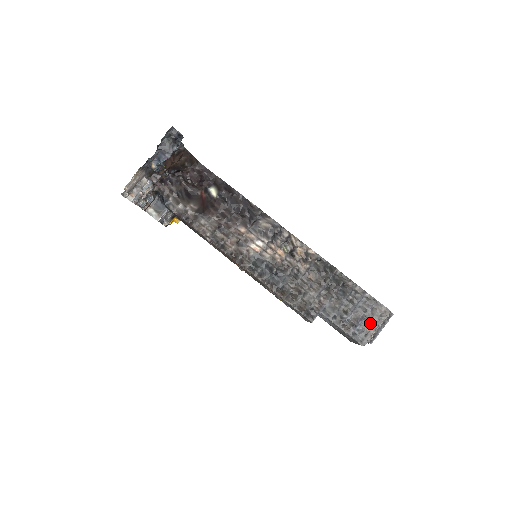
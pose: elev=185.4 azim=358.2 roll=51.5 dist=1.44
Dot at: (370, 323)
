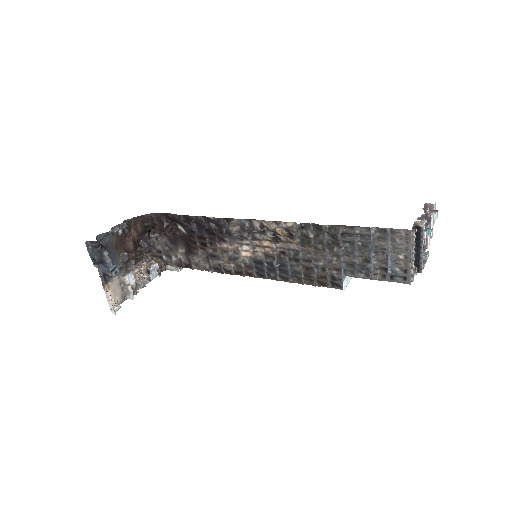
Dot at: (400, 257)
